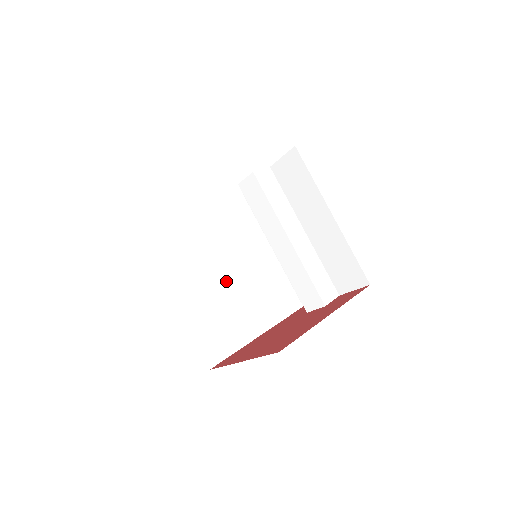
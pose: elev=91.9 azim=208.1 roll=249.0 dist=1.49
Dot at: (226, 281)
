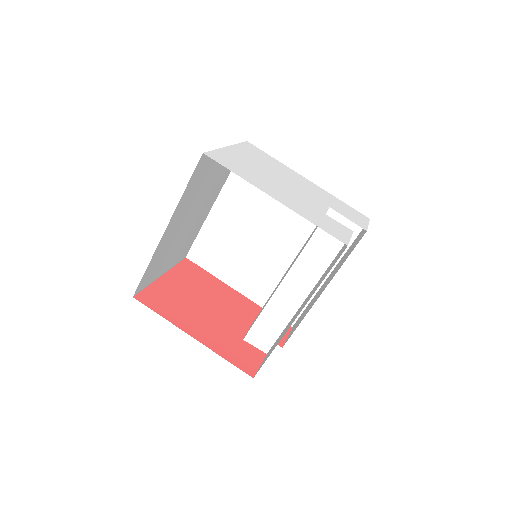
Dot at: (262, 241)
